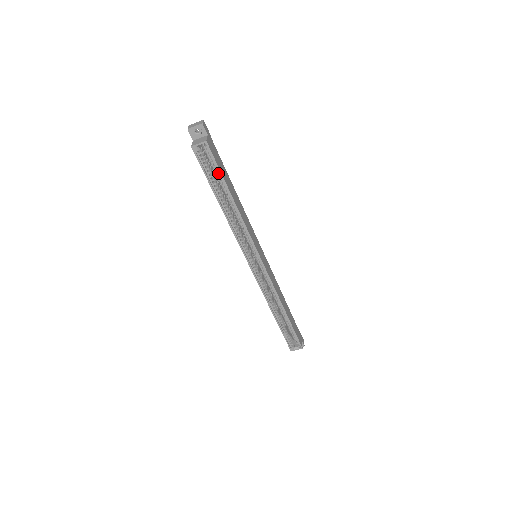
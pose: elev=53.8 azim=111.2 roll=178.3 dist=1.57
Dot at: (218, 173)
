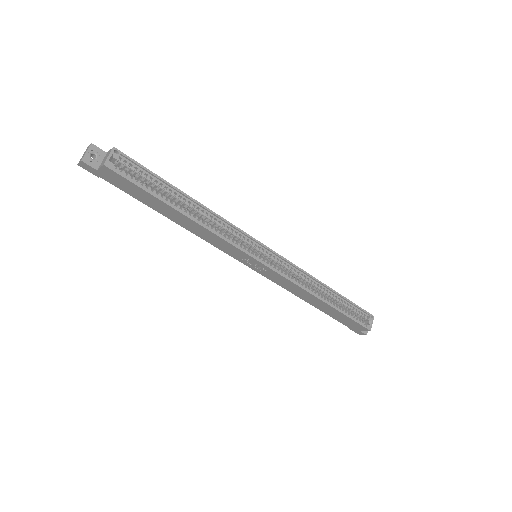
Dot at: (153, 178)
